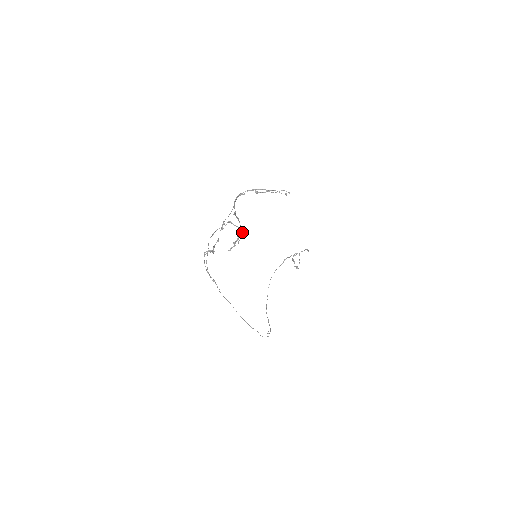
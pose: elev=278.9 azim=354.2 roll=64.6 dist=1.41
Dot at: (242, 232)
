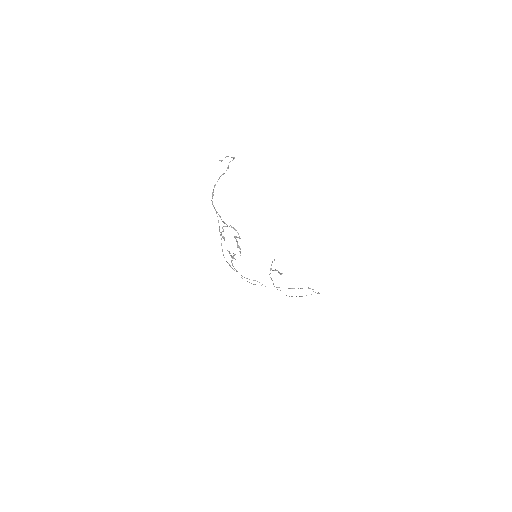
Dot at: (235, 229)
